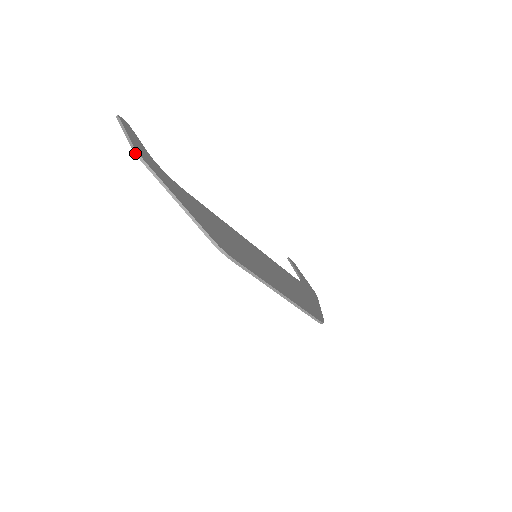
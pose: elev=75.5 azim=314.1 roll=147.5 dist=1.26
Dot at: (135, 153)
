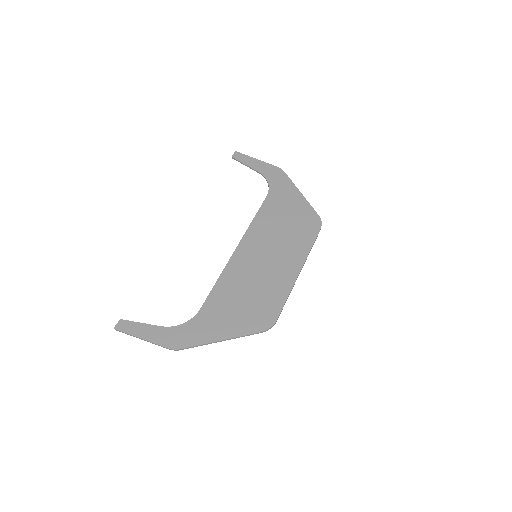
Dot at: occluded
